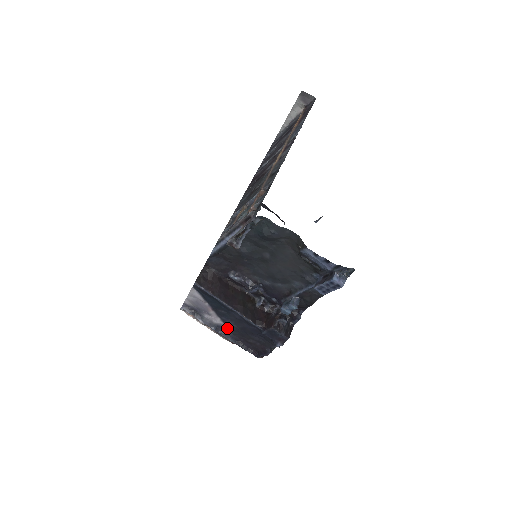
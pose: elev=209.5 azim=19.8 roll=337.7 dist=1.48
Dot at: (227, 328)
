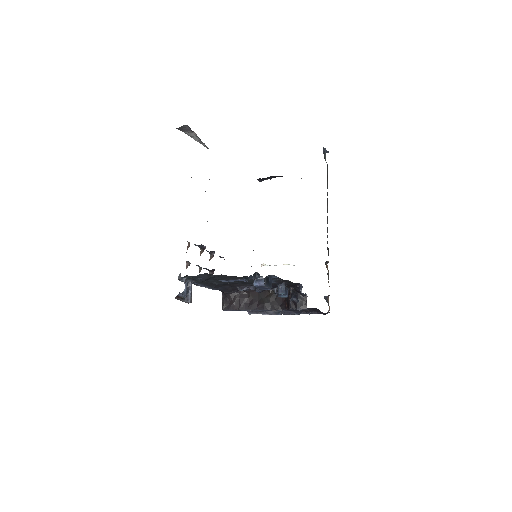
Dot at: occluded
